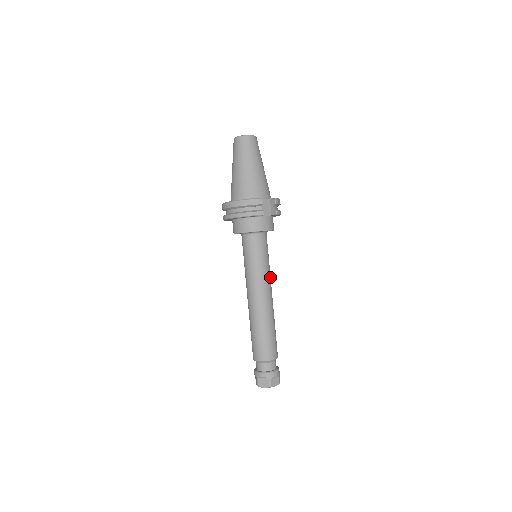
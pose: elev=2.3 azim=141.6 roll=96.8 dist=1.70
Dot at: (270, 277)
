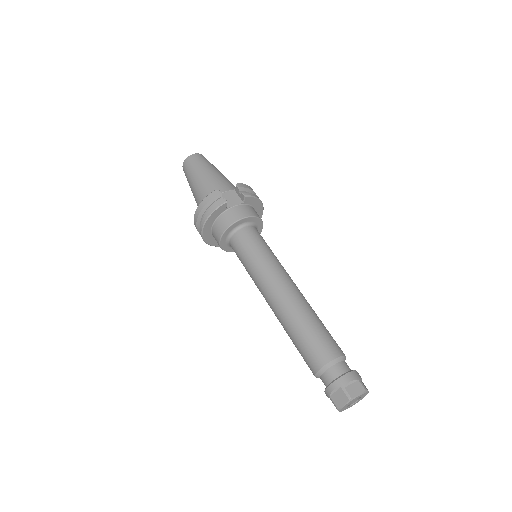
Dot at: (281, 266)
